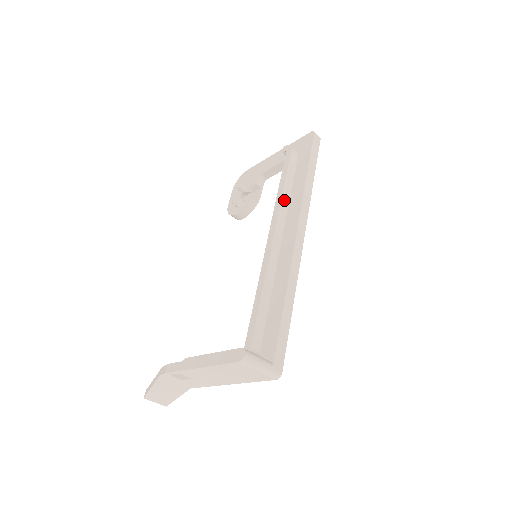
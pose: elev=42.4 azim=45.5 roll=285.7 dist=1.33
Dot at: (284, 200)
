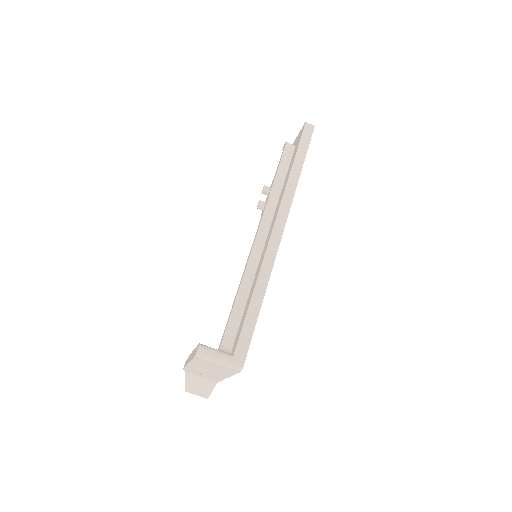
Dot at: (272, 198)
